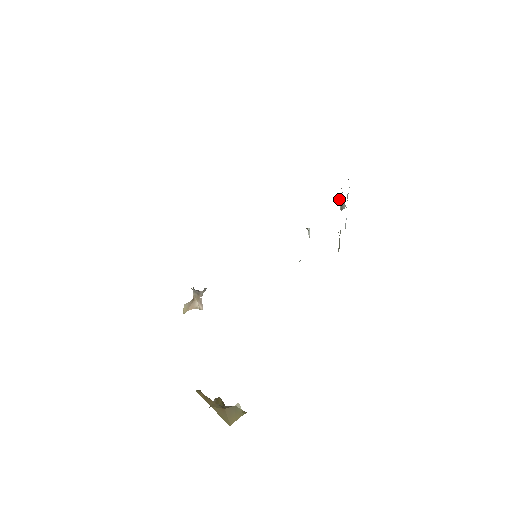
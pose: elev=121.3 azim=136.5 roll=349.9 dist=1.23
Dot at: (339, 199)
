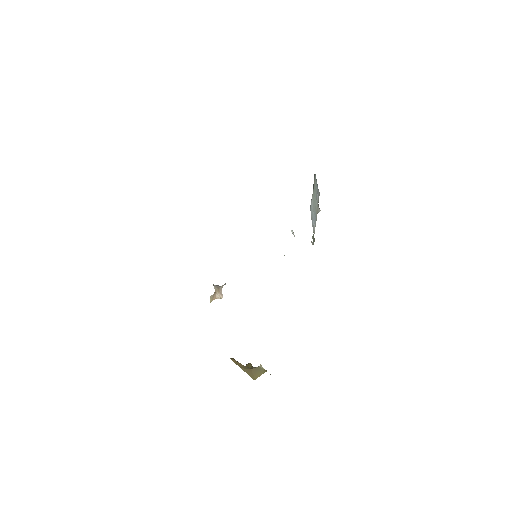
Dot at: occluded
